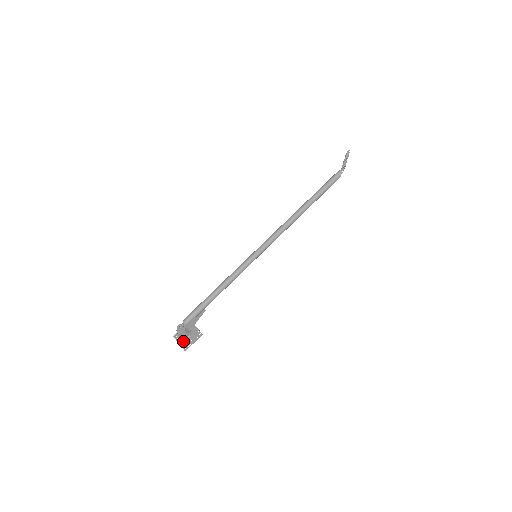
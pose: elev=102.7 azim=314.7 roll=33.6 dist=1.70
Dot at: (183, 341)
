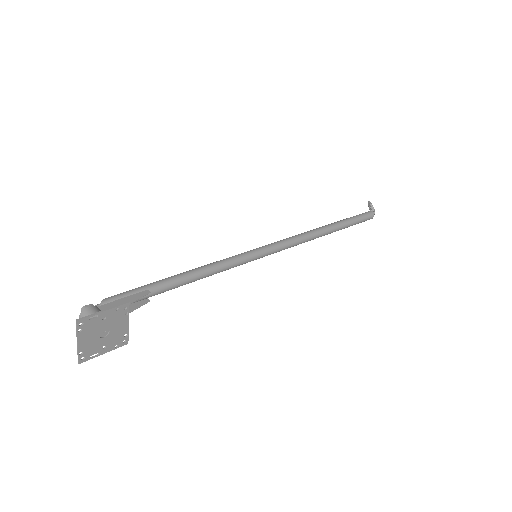
Dot at: (87, 335)
